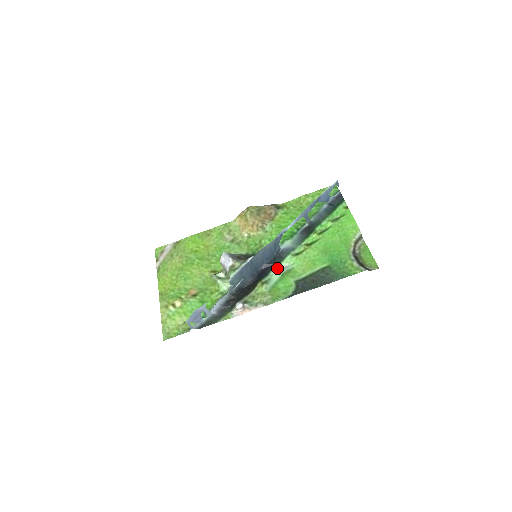
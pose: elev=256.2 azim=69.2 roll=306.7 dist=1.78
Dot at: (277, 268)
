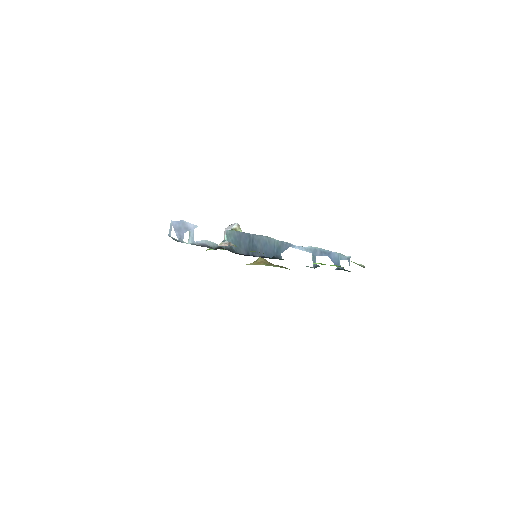
Dot at: occluded
